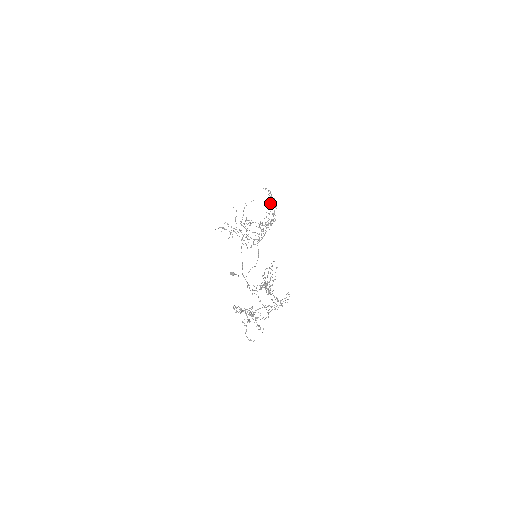
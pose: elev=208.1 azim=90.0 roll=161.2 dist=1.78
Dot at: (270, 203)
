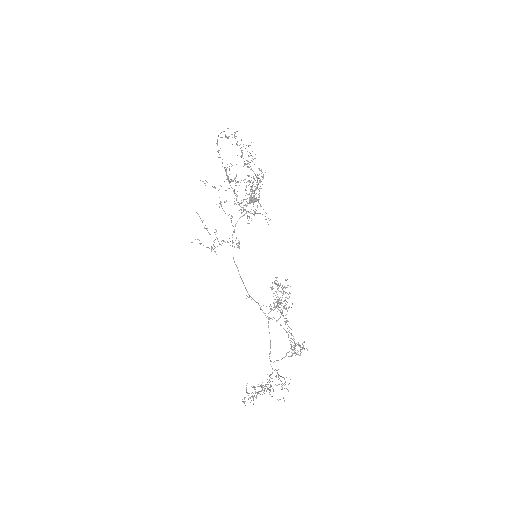
Dot at: occluded
